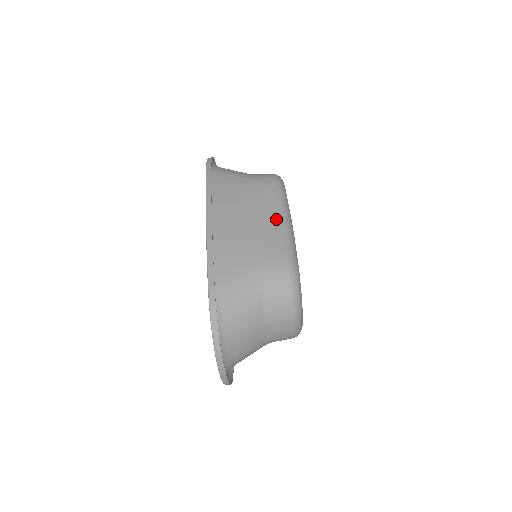
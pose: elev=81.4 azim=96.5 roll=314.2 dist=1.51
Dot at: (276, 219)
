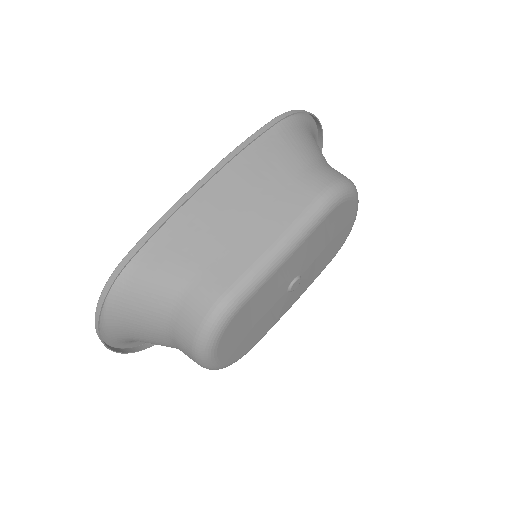
Dot at: (268, 238)
